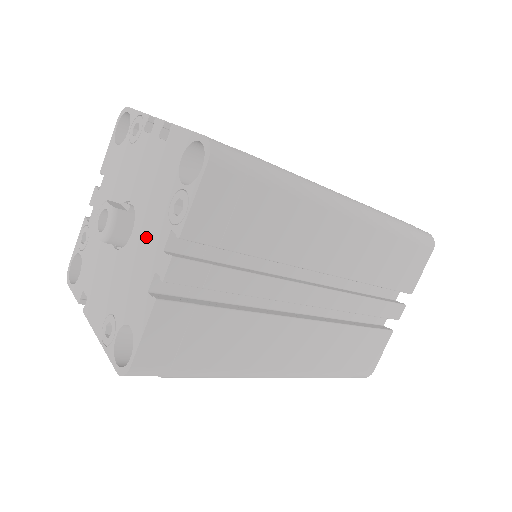
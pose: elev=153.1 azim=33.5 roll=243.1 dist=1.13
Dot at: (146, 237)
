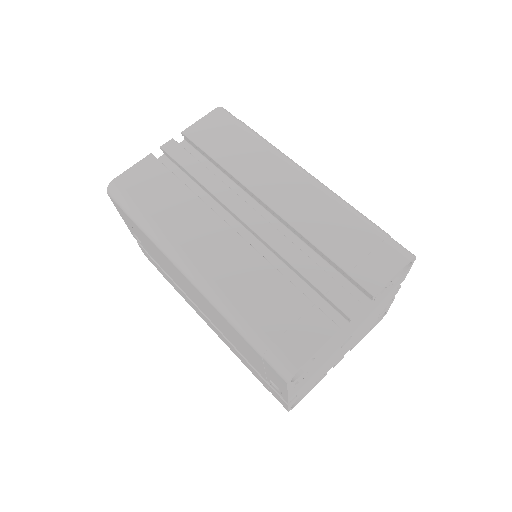
Dot at: occluded
